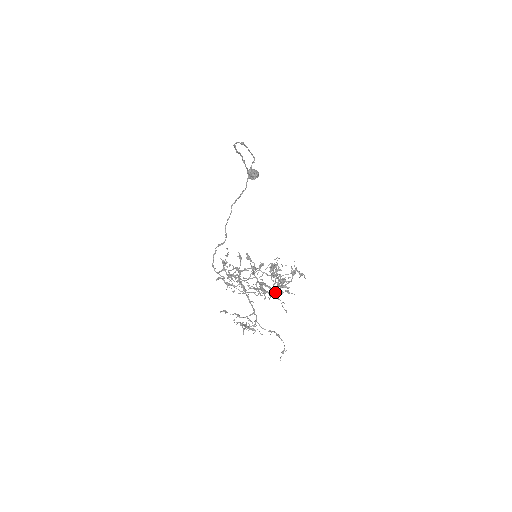
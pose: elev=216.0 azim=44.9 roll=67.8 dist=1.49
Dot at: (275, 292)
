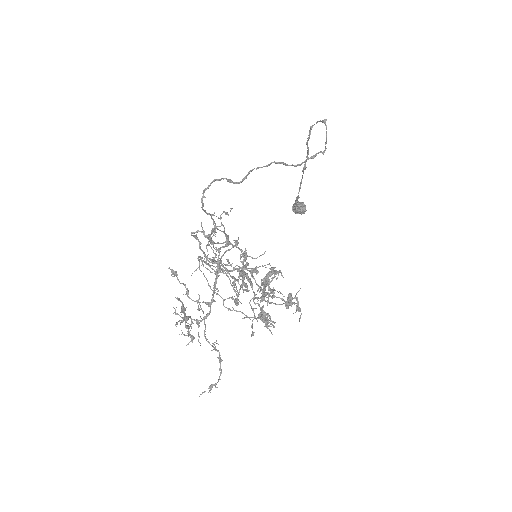
Dot at: occluded
